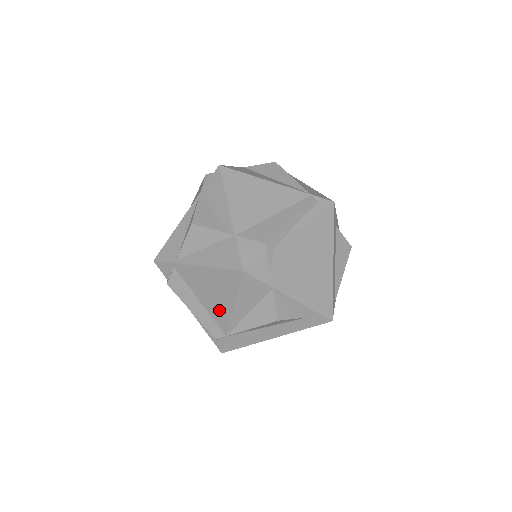
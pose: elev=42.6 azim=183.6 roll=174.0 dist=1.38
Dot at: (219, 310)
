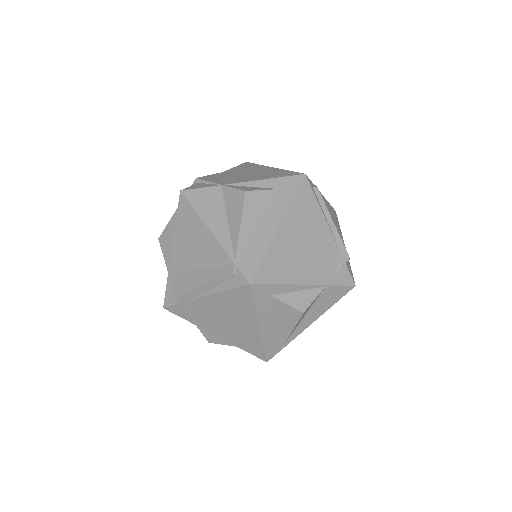
Dot at: occluded
